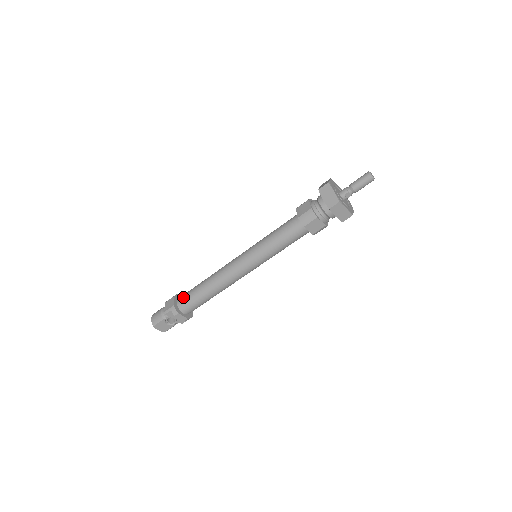
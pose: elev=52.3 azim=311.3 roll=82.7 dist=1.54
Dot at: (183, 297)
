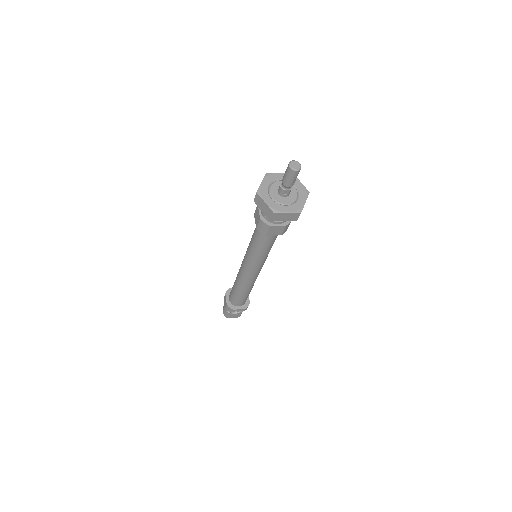
Dot at: (230, 295)
